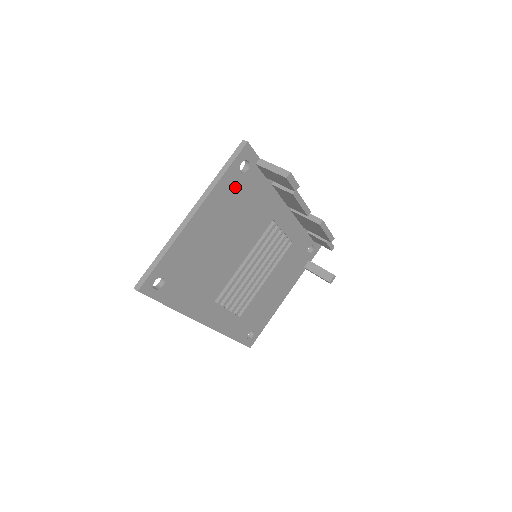
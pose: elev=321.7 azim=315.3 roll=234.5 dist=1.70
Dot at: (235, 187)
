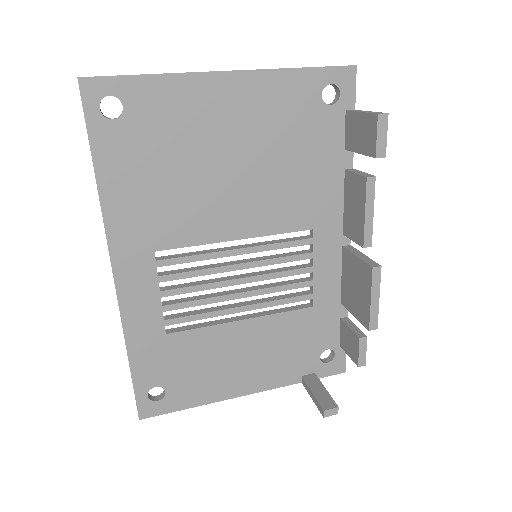
Dot at: (302, 107)
